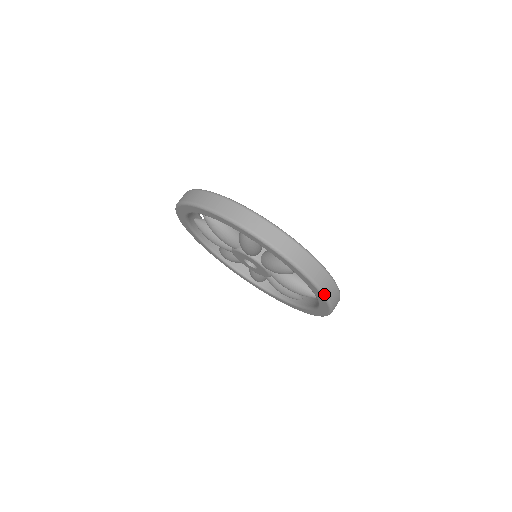
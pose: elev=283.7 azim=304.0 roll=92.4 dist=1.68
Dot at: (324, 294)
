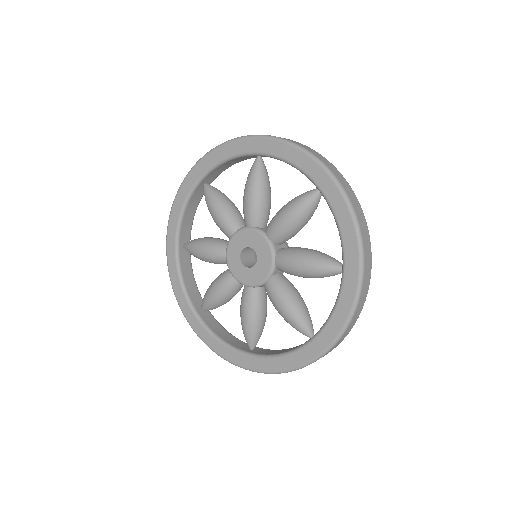
Dot at: (354, 312)
